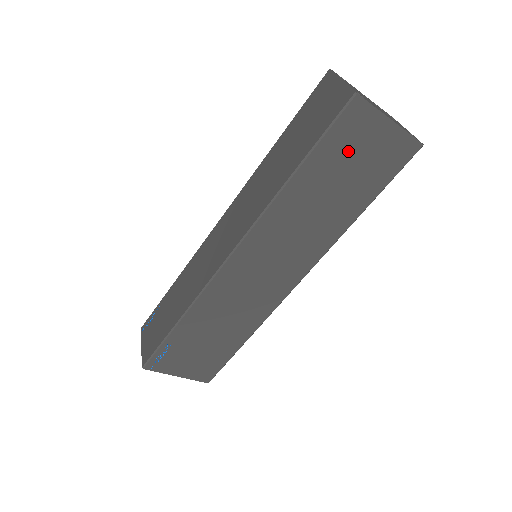
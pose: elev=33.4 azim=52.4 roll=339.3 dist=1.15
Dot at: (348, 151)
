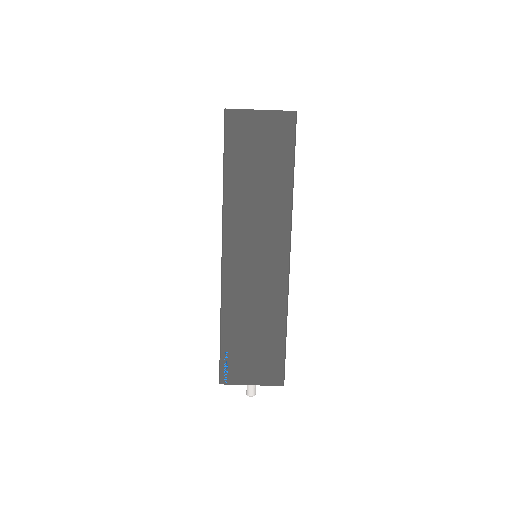
Dot at: (247, 143)
